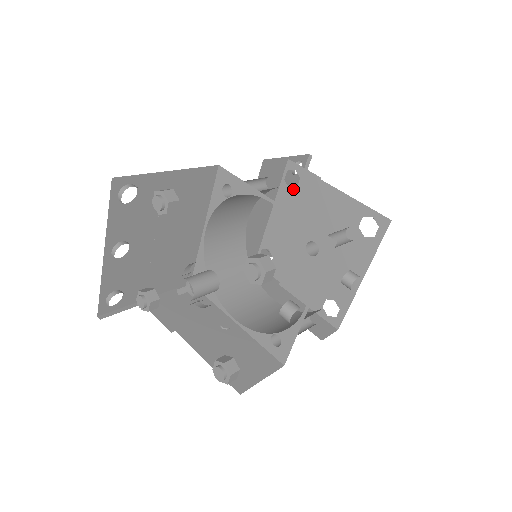
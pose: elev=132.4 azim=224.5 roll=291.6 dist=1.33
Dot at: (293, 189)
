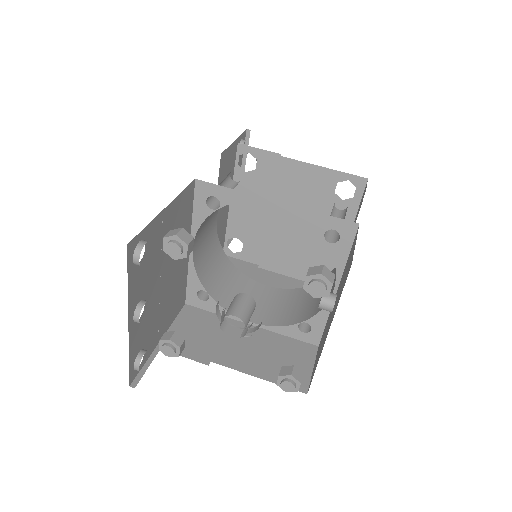
Dot at: (251, 172)
